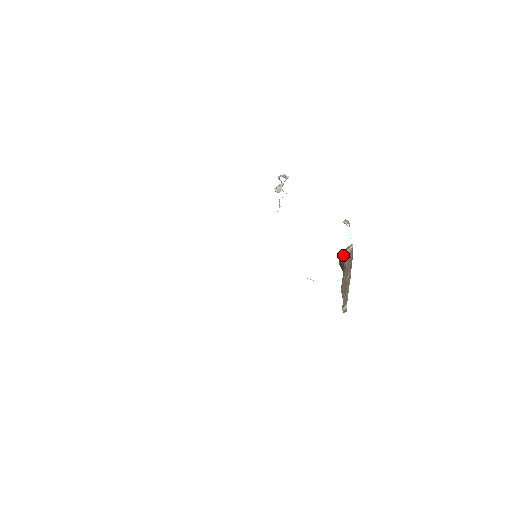
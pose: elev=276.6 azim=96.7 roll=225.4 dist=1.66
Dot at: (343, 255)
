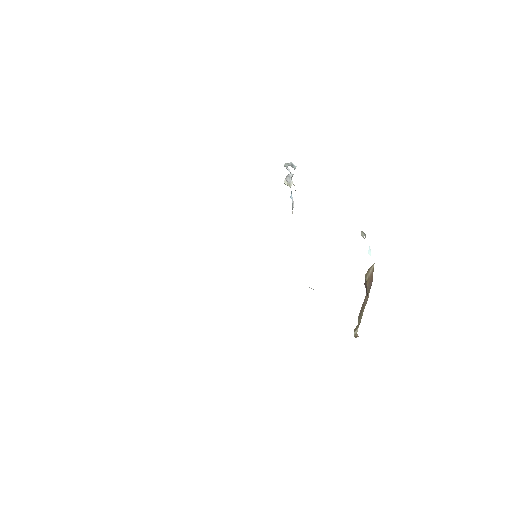
Dot at: (366, 277)
